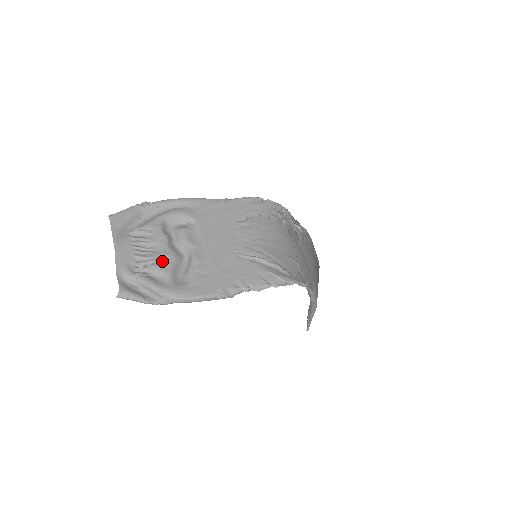
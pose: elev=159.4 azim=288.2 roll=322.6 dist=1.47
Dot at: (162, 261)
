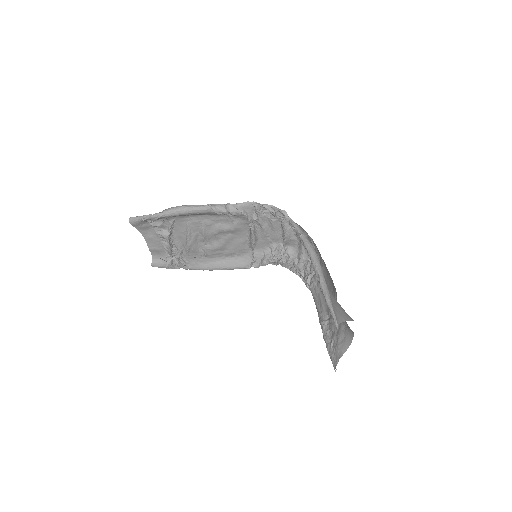
Dot at: (172, 231)
